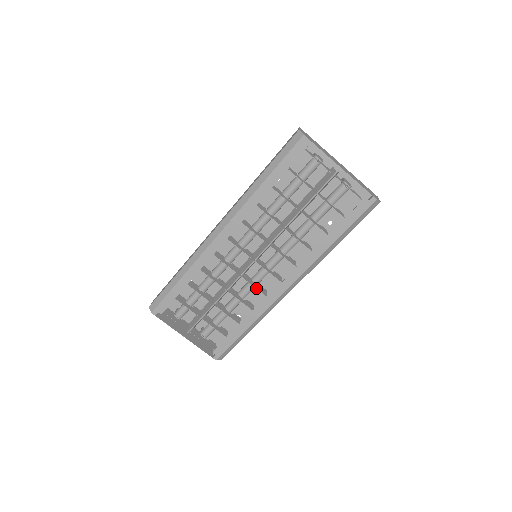
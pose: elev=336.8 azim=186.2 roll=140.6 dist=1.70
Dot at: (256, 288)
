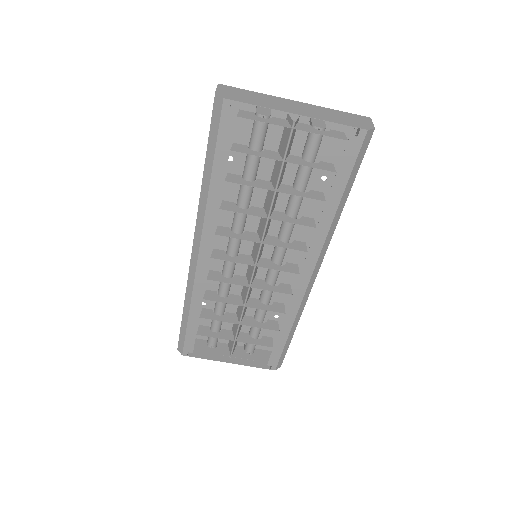
Dot at: (274, 291)
